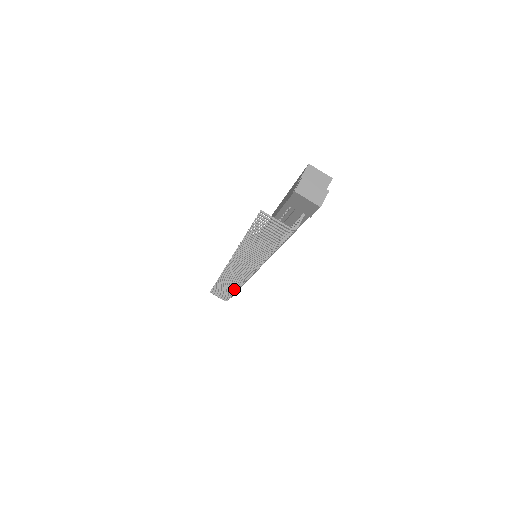
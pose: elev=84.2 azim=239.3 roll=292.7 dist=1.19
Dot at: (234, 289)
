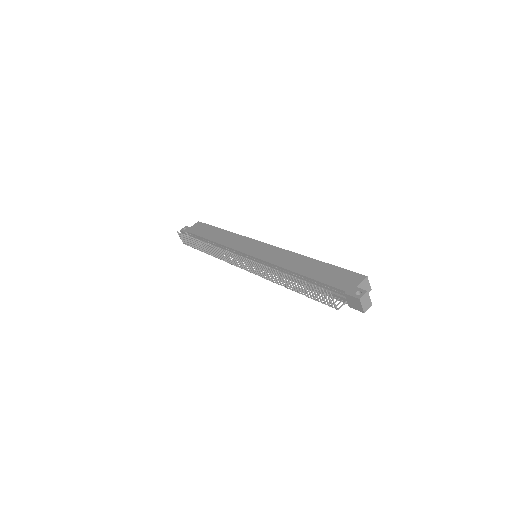
Dot at: (213, 255)
